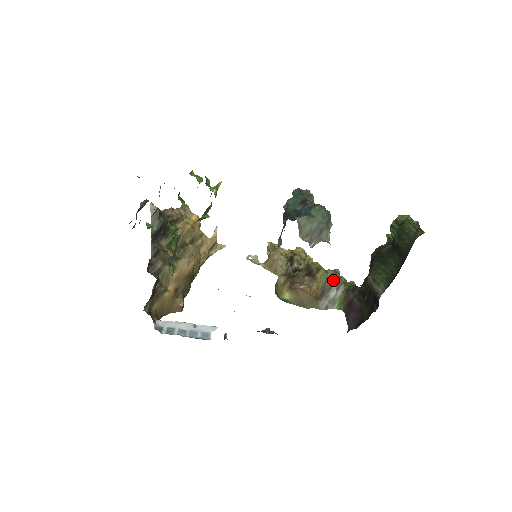
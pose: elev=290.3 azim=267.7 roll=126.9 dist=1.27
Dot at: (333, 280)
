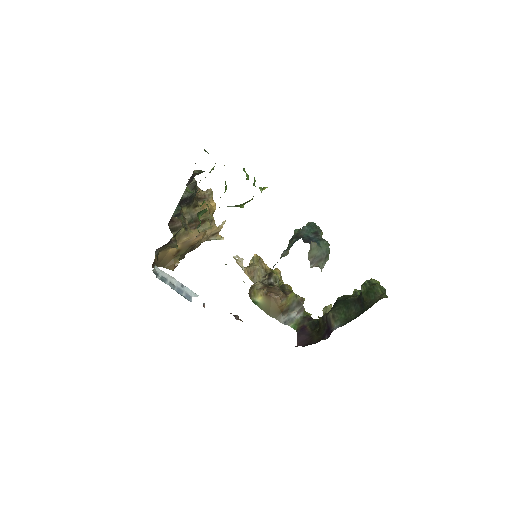
Dot at: (298, 304)
